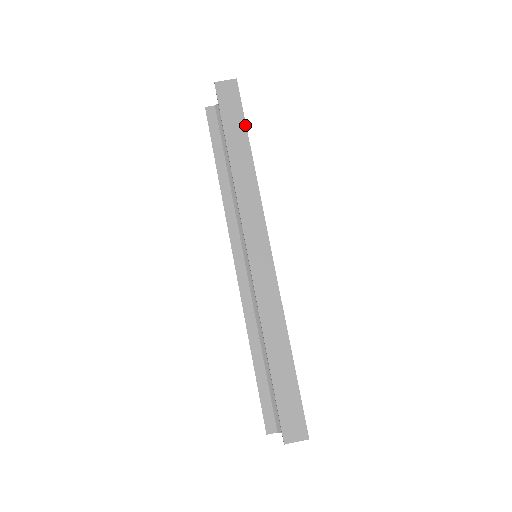
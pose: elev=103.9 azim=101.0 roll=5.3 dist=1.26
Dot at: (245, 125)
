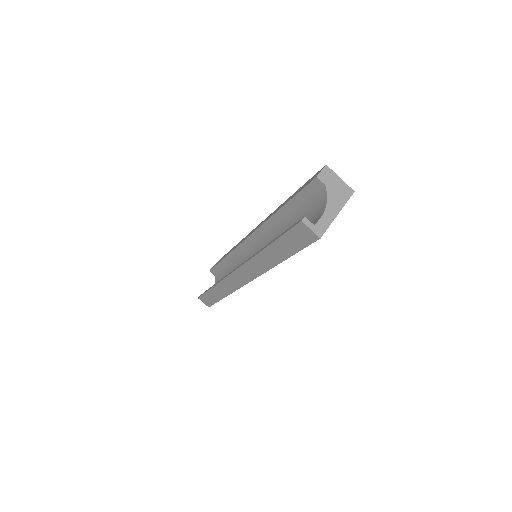
Dot at: (294, 254)
